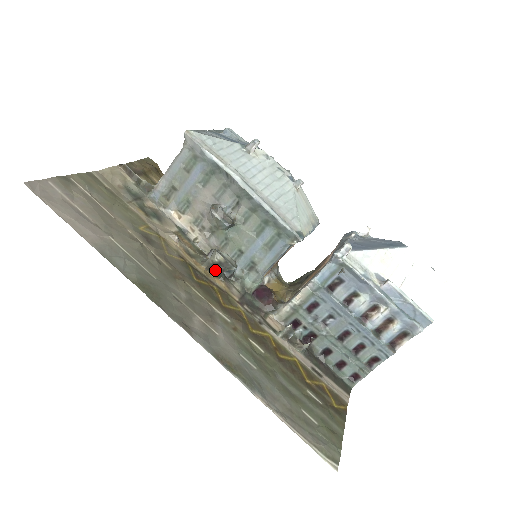
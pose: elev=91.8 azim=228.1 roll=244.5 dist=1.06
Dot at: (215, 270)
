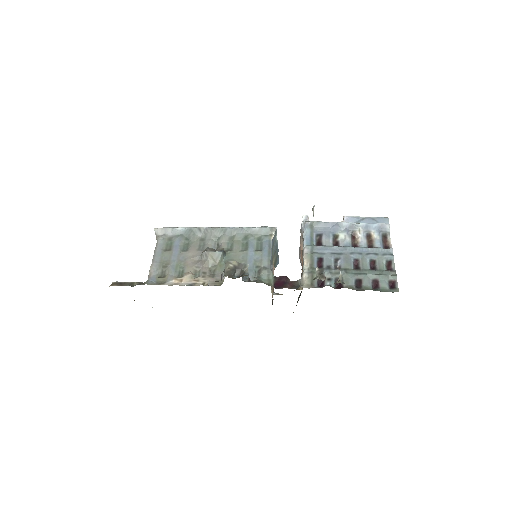
Dot at: (235, 278)
